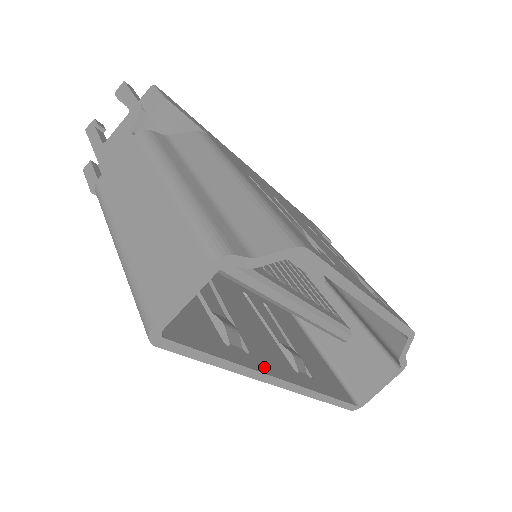
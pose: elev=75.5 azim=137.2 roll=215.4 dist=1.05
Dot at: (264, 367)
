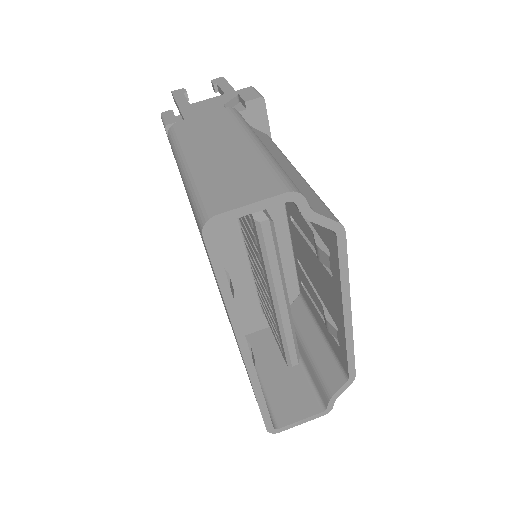
Dot at: occluded
